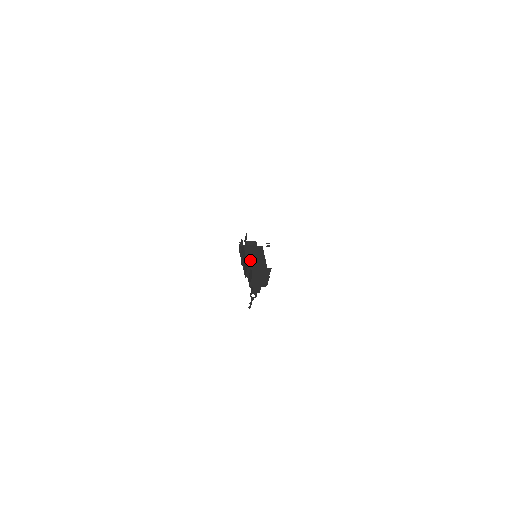
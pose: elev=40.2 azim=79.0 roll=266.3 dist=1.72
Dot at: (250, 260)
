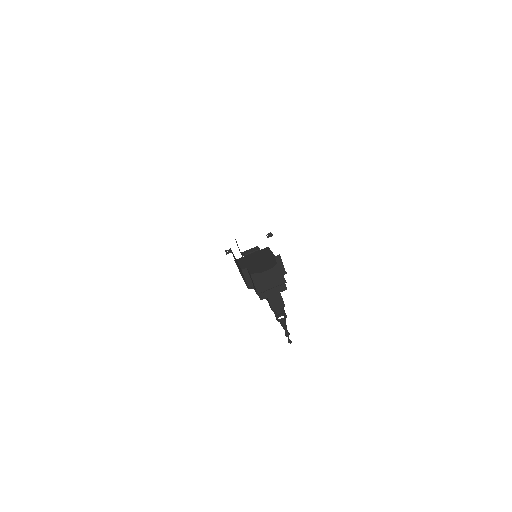
Dot at: (252, 268)
